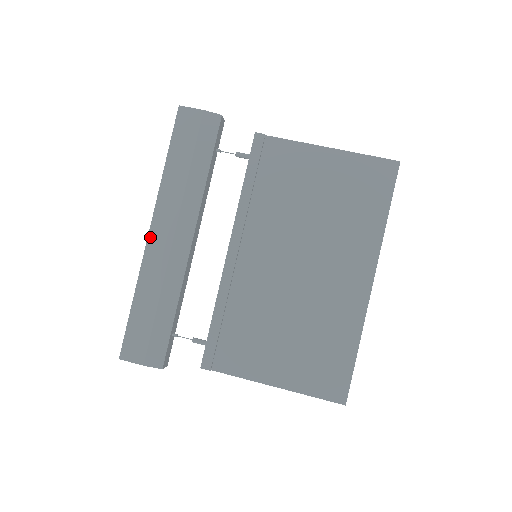
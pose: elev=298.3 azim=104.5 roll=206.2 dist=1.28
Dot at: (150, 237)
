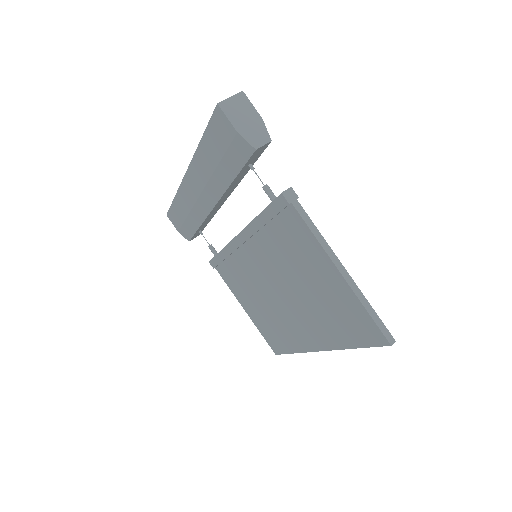
Dot at: (185, 178)
